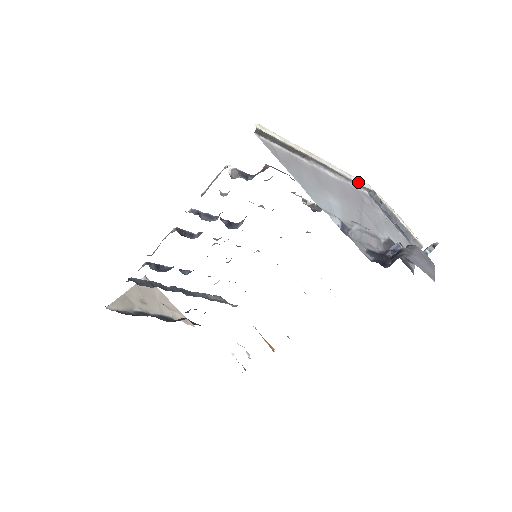
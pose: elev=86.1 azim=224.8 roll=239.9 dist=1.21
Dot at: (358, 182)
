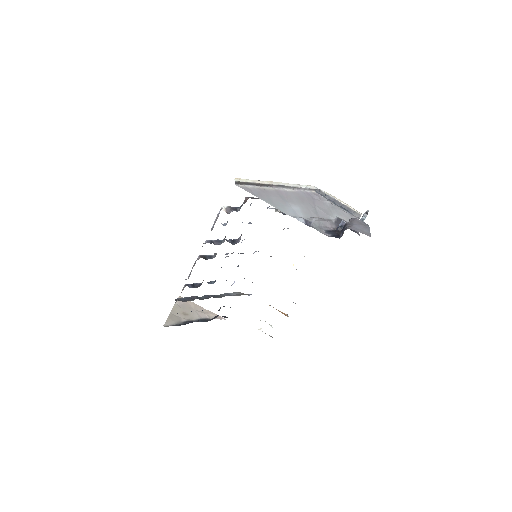
Dot at: (306, 187)
